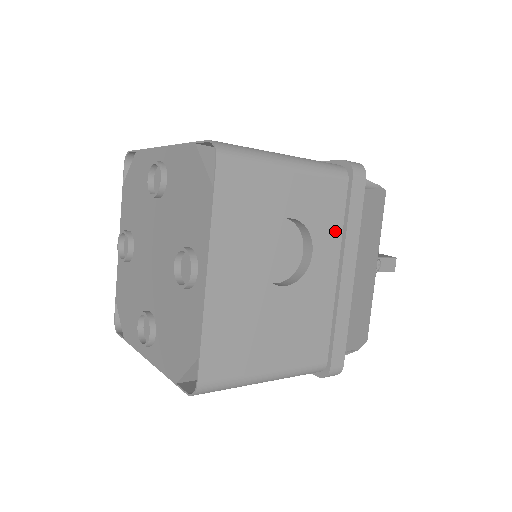
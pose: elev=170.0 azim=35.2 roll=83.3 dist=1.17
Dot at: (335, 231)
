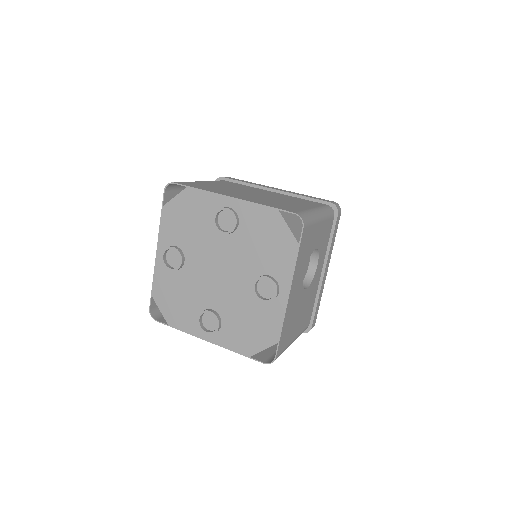
Dot at: (325, 248)
